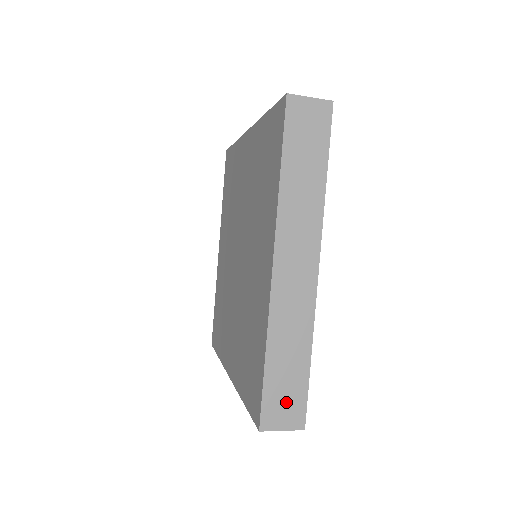
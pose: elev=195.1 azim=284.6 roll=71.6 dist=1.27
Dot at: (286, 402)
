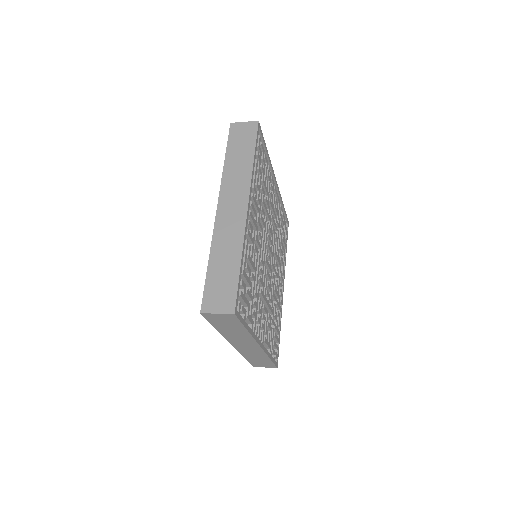
Dot at: (221, 293)
